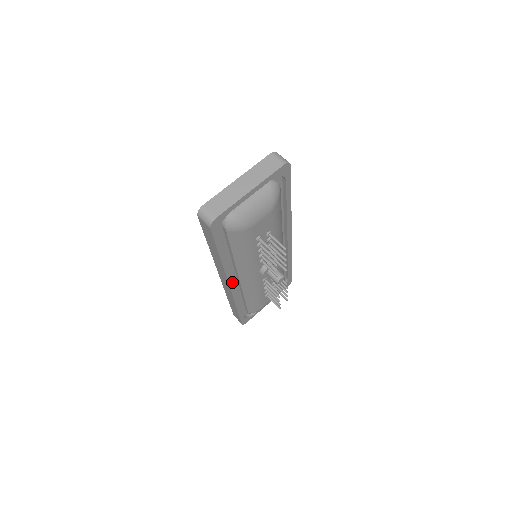
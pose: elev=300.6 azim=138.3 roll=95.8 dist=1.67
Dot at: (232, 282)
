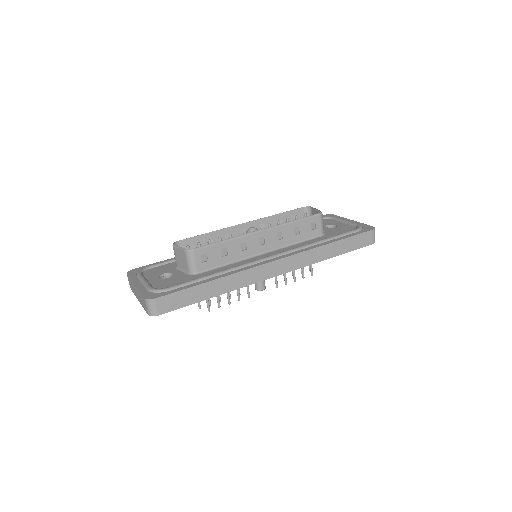
Dot at: occluded
